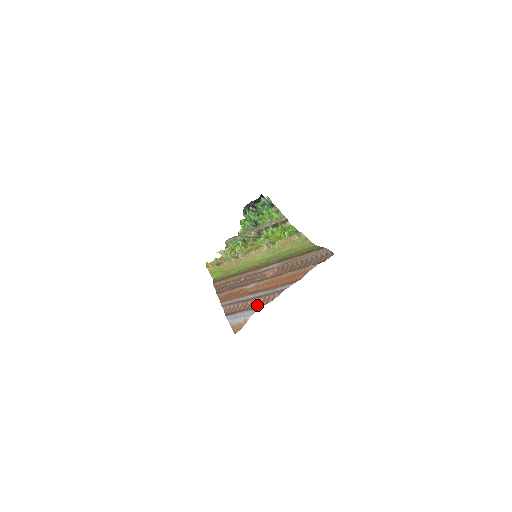
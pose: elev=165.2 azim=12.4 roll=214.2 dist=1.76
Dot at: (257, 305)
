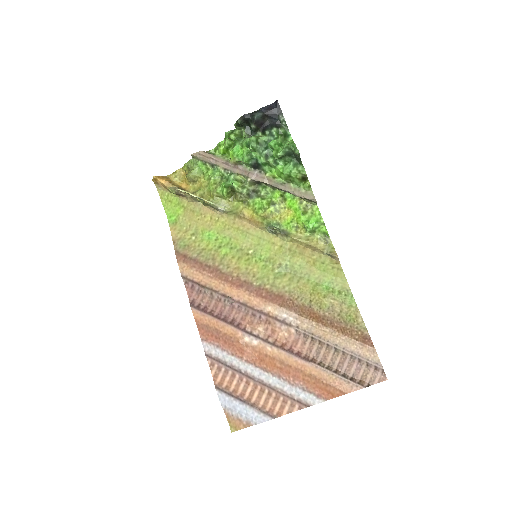
Dot at: (266, 404)
